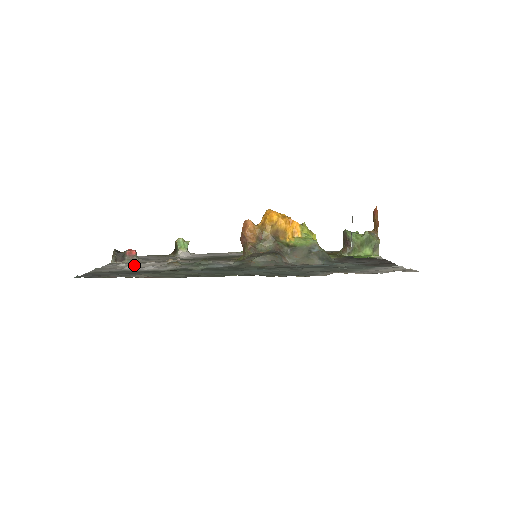
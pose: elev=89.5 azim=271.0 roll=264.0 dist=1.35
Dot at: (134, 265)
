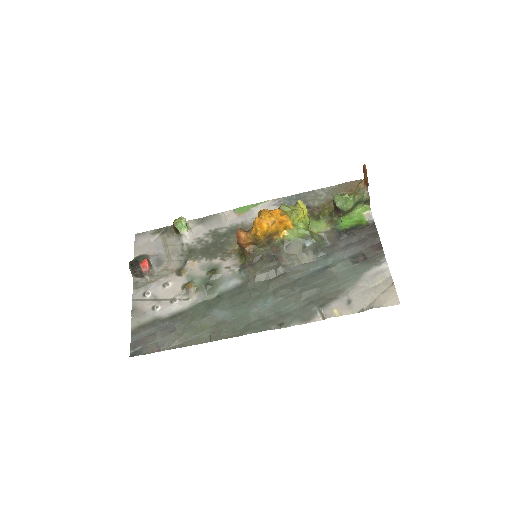
Dot at: (158, 295)
